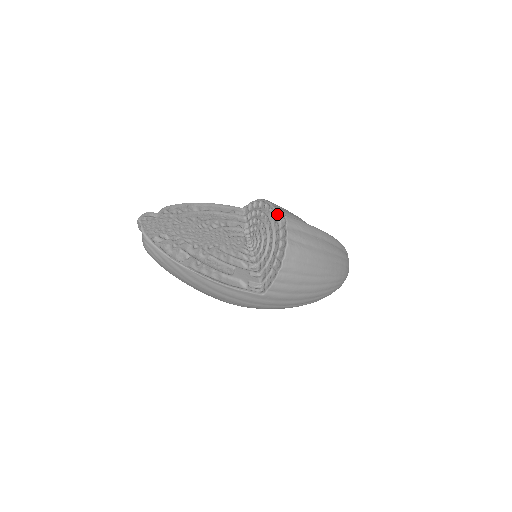
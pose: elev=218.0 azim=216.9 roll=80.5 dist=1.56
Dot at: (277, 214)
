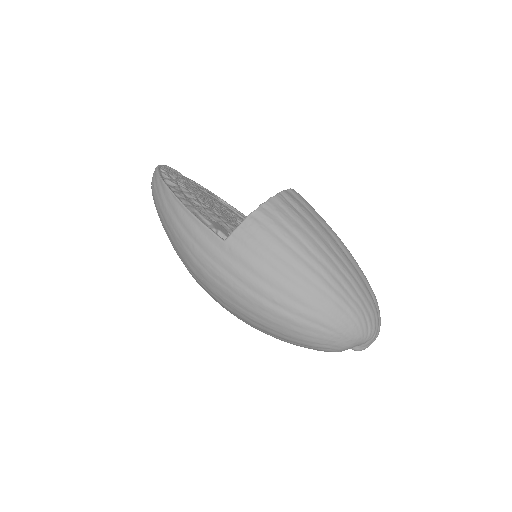
Dot at: occluded
